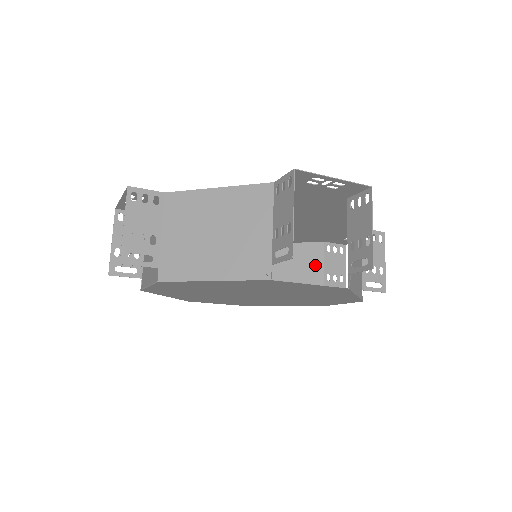
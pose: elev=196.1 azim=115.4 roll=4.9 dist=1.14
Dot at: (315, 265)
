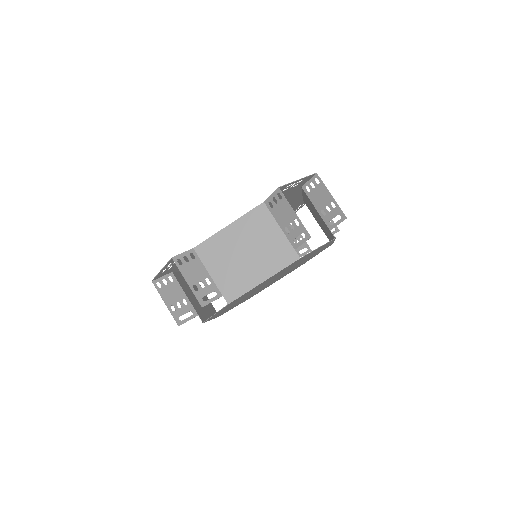
Dot at: occluded
